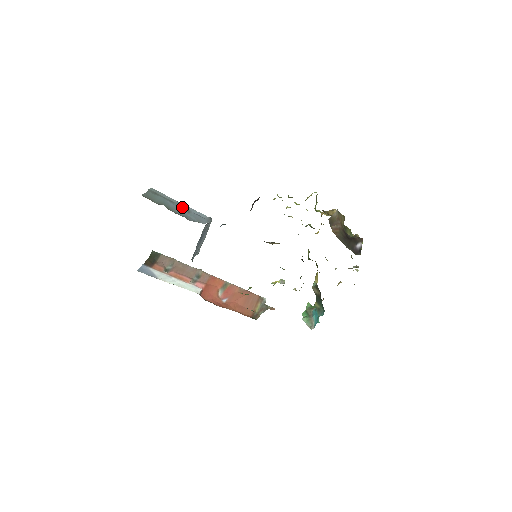
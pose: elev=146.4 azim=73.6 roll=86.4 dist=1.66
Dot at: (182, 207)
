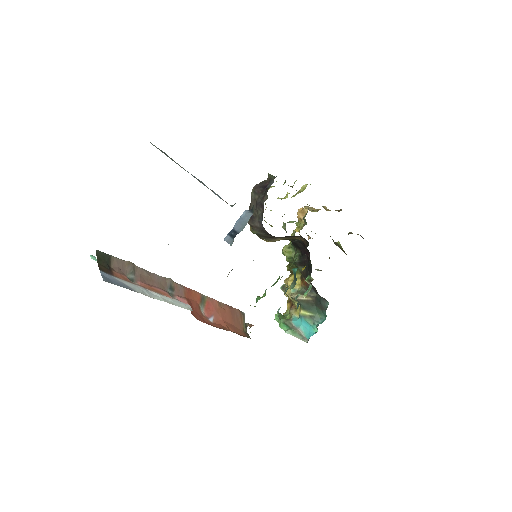
Dot at: (198, 179)
